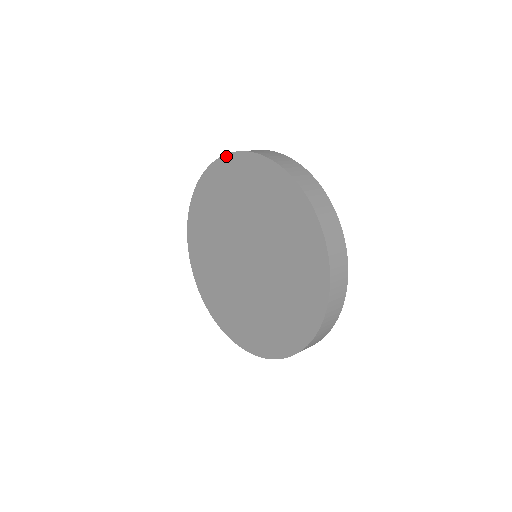
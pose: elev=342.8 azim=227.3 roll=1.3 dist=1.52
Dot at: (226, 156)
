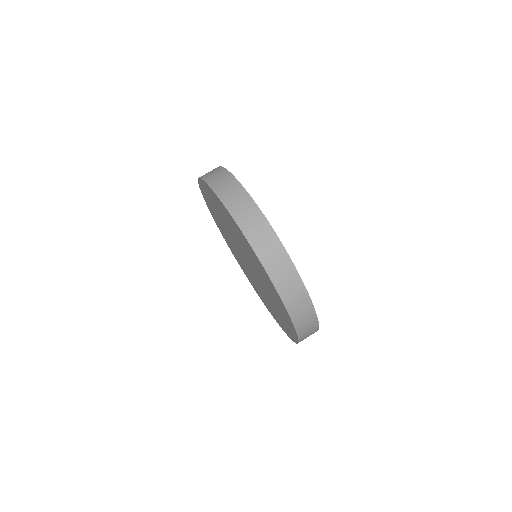
Dot at: (240, 231)
